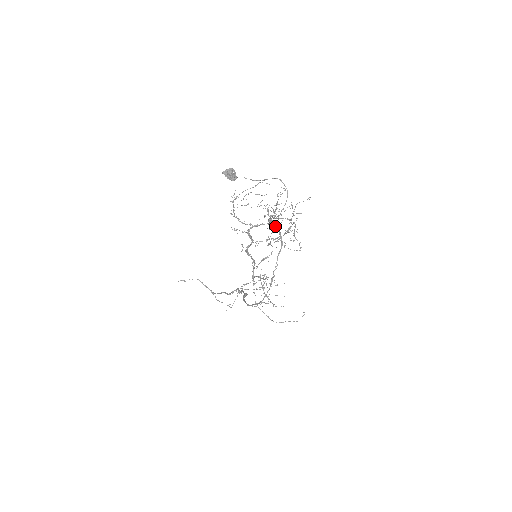
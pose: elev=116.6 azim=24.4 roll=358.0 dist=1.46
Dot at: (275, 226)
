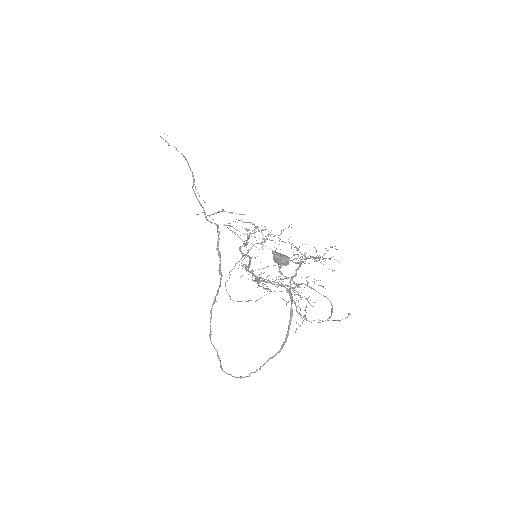
Dot at: occluded
